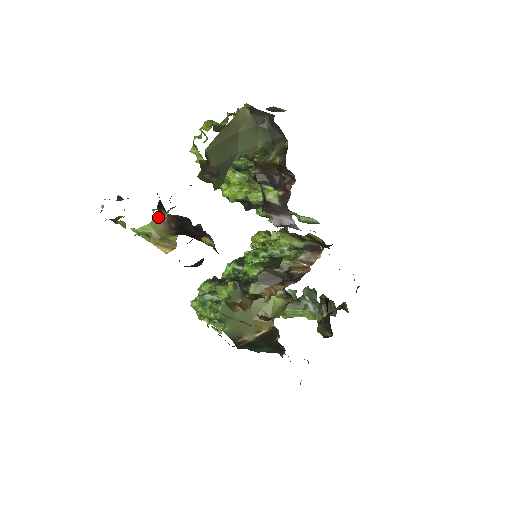
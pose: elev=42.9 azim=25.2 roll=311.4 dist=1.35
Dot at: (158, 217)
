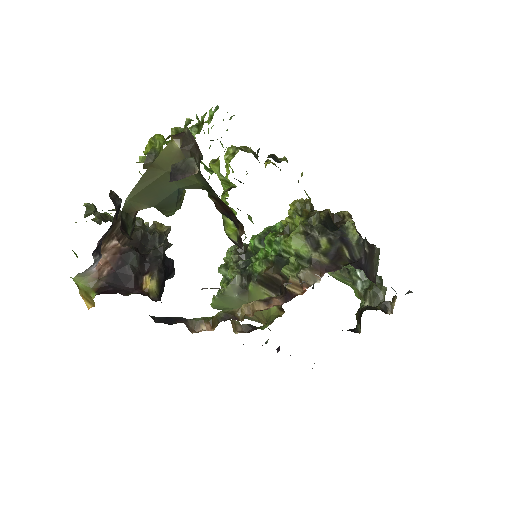
Dot at: (80, 273)
